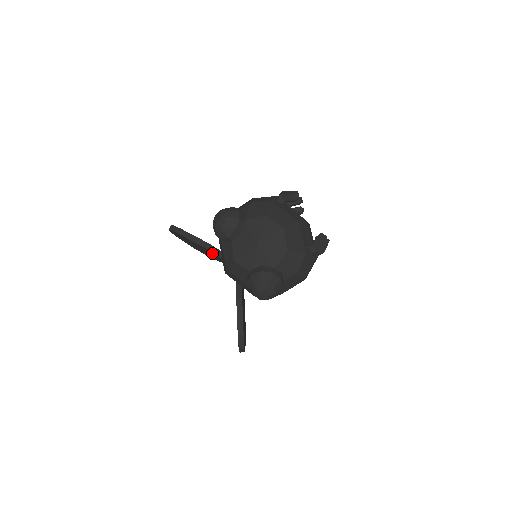
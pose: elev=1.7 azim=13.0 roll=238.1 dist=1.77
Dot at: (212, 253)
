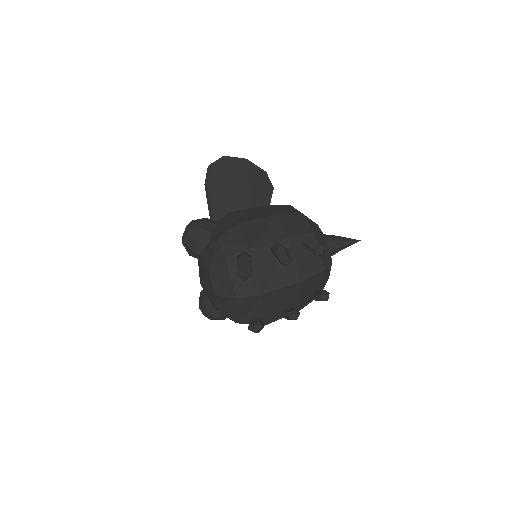
Dot at: occluded
